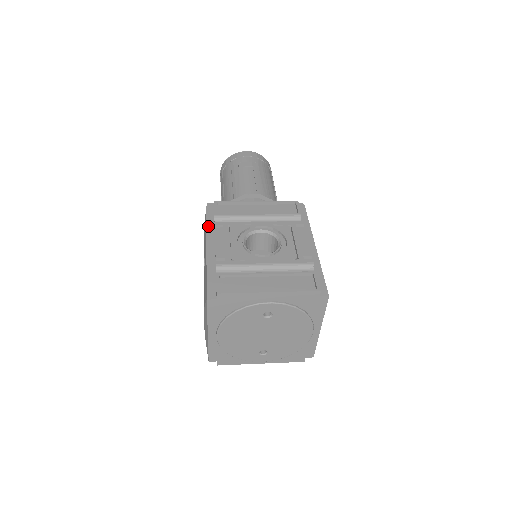
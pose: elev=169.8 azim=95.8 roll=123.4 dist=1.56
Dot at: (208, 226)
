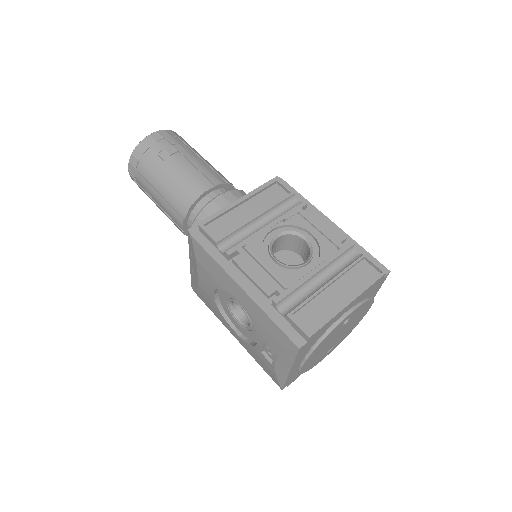
Dot at: (217, 259)
